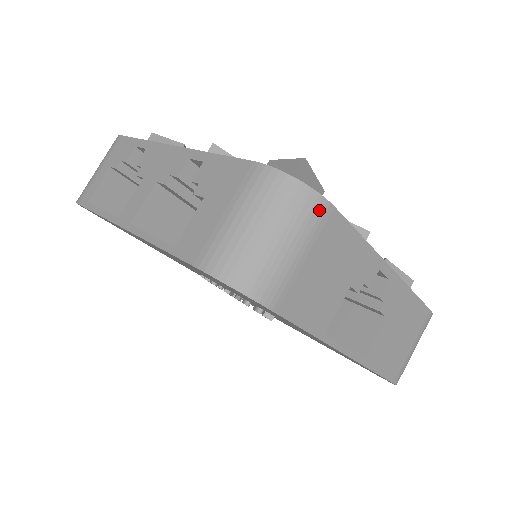
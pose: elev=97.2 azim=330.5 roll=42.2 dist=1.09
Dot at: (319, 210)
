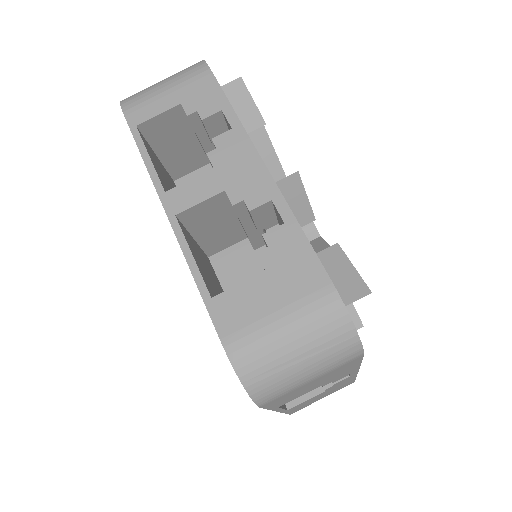
Dot at: (352, 357)
